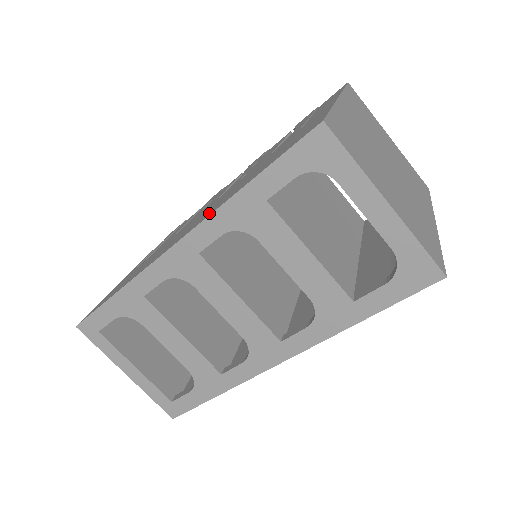
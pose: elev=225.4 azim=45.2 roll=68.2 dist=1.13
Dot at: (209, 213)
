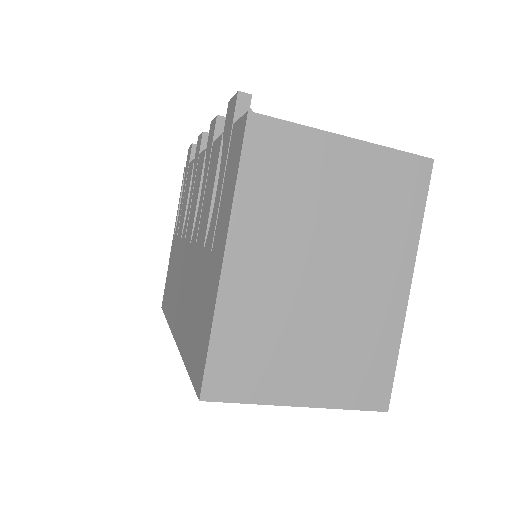
Dot at: (180, 334)
